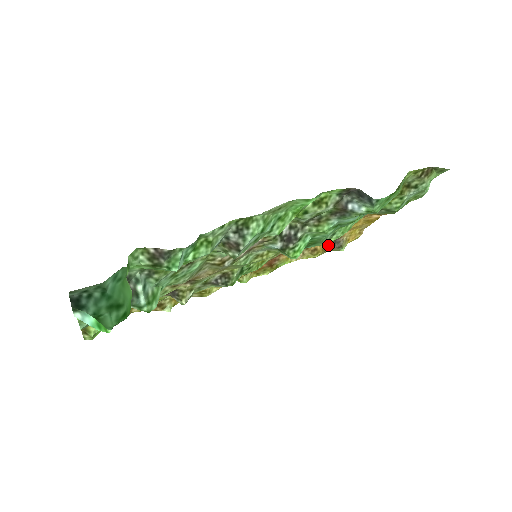
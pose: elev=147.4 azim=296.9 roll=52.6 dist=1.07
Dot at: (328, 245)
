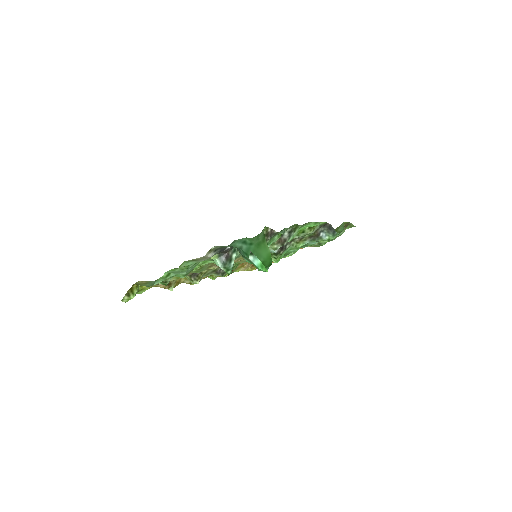
Dot at: occluded
